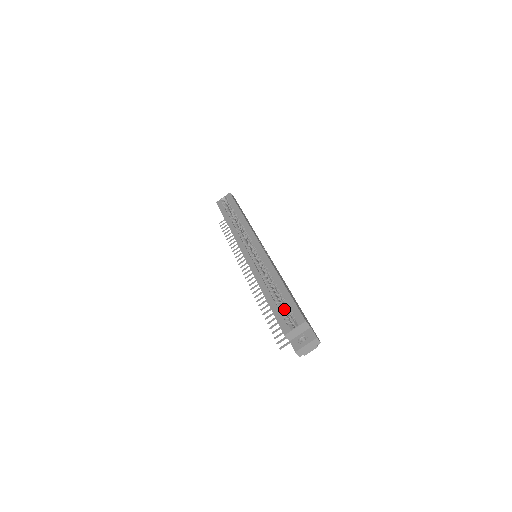
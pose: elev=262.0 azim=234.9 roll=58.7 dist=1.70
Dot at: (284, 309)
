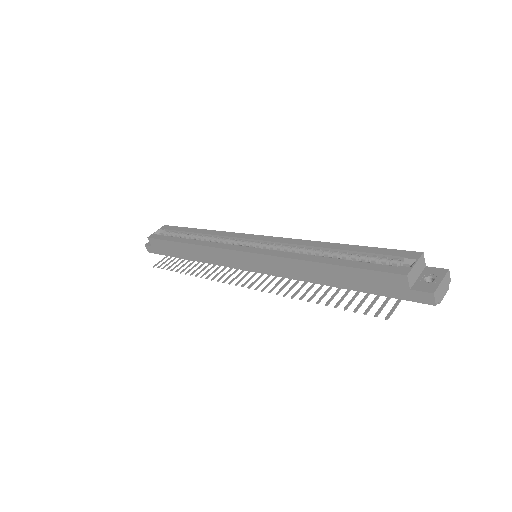
Dot at: occluded
